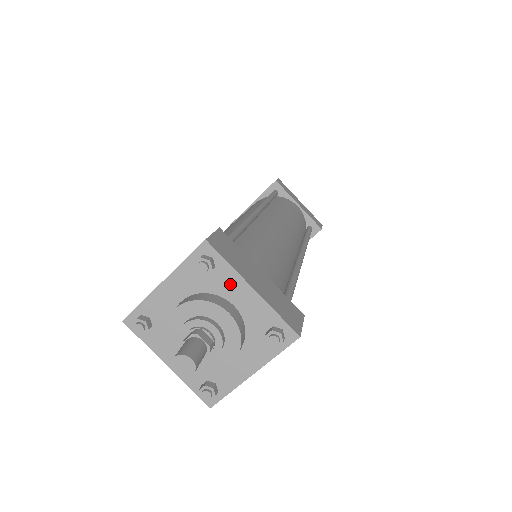
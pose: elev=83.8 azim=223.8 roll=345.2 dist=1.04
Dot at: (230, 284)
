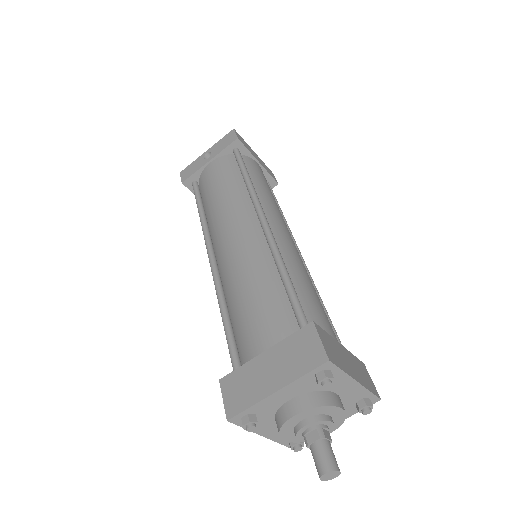
Dot at: (339, 383)
